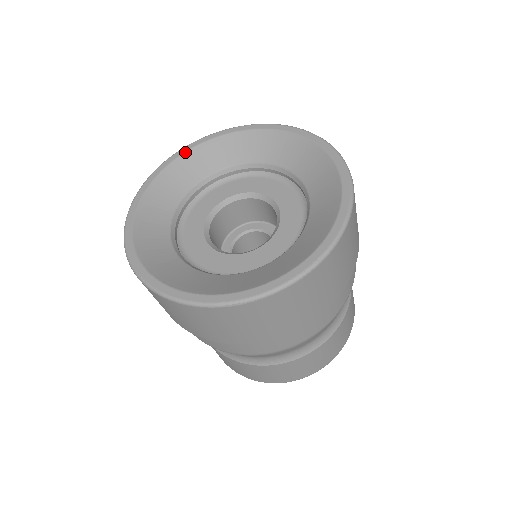
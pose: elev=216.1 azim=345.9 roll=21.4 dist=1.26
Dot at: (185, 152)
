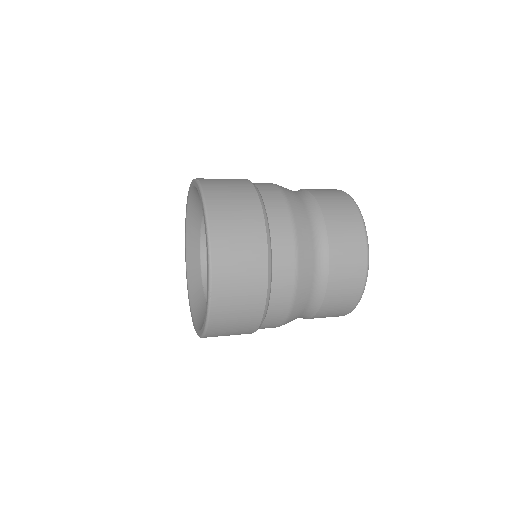
Dot at: (191, 189)
